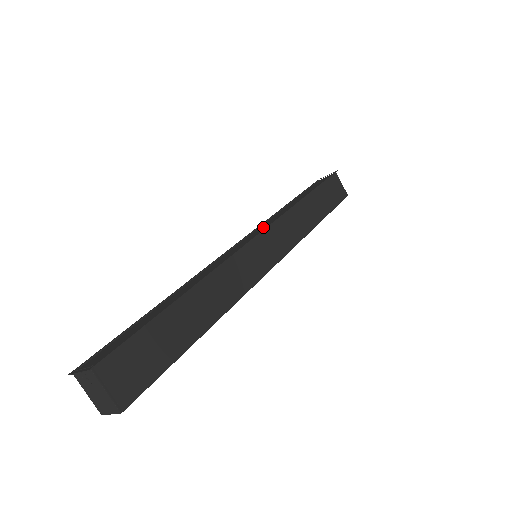
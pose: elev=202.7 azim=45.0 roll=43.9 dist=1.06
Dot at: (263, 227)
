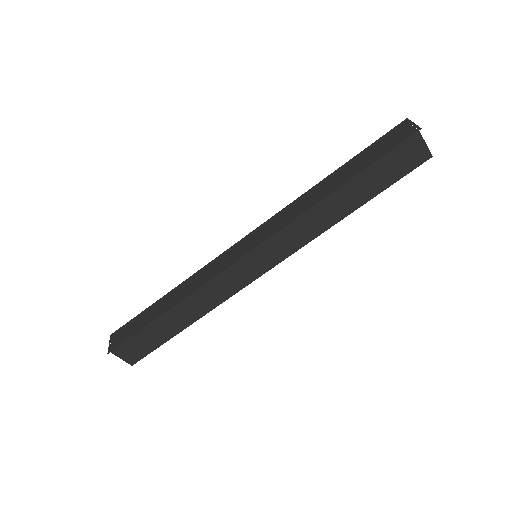
Dot at: (268, 231)
